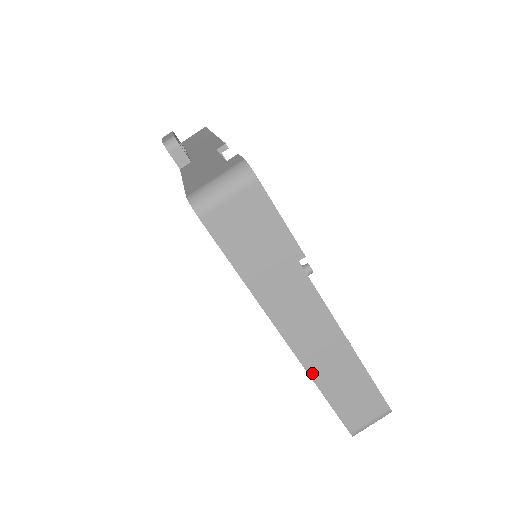
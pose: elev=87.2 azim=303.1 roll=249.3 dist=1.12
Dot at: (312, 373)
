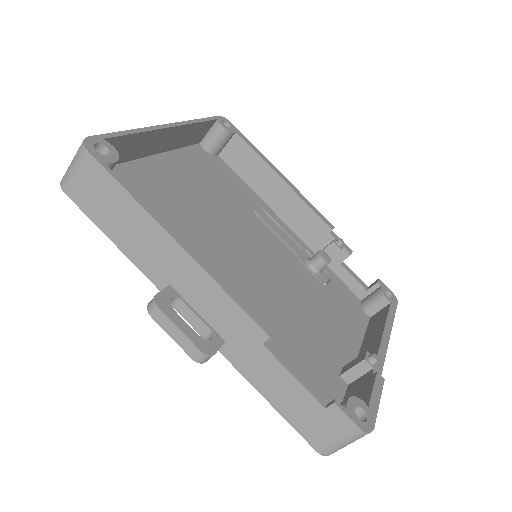
Dot at: occluded
